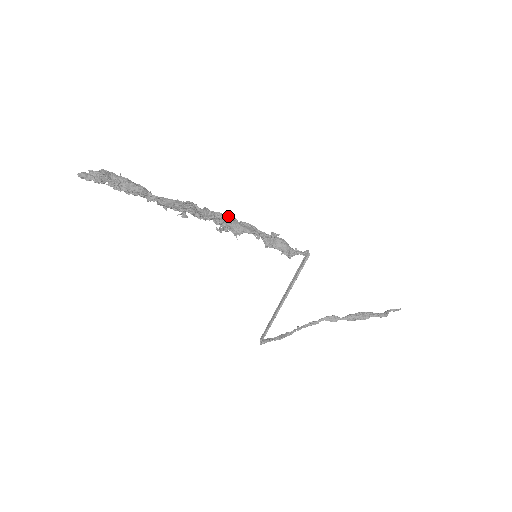
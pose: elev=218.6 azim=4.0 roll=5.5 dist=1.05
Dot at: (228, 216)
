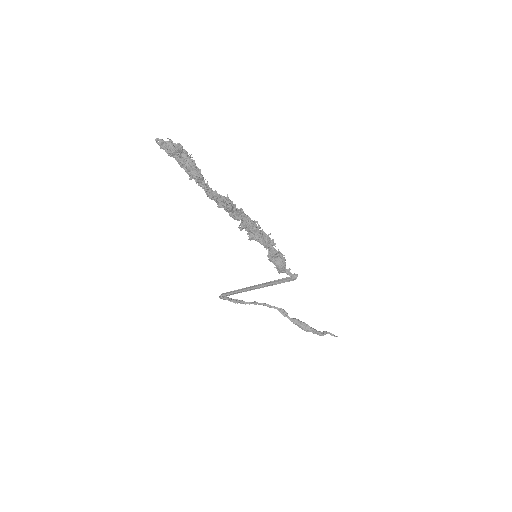
Dot at: (255, 222)
